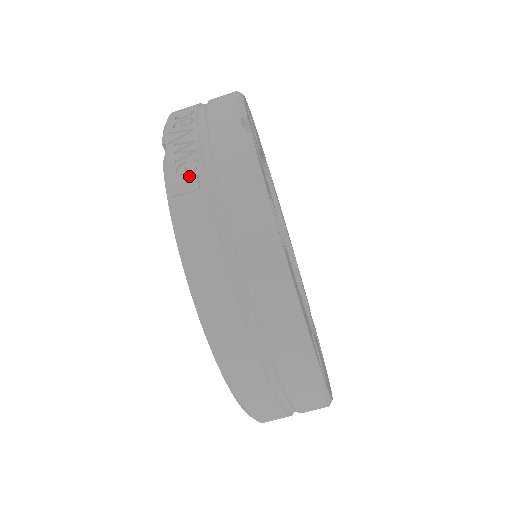
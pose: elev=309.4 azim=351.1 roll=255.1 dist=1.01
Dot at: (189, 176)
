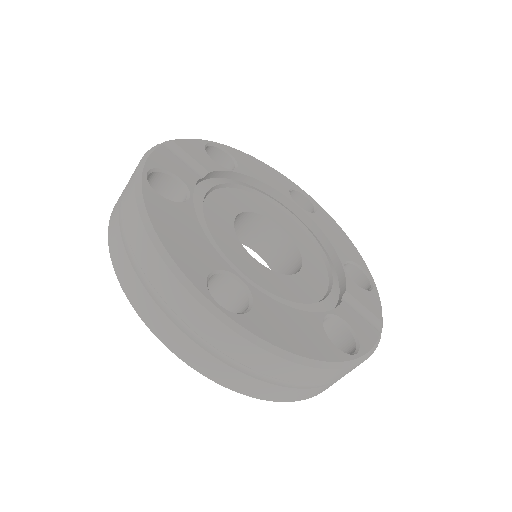
Dot at: occluded
